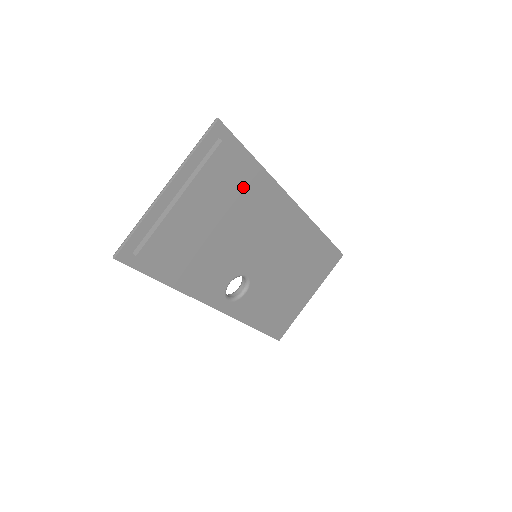
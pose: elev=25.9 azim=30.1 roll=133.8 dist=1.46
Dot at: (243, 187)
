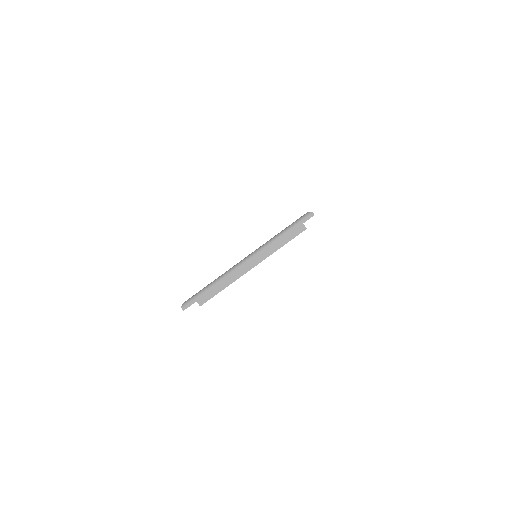
Dot at: occluded
